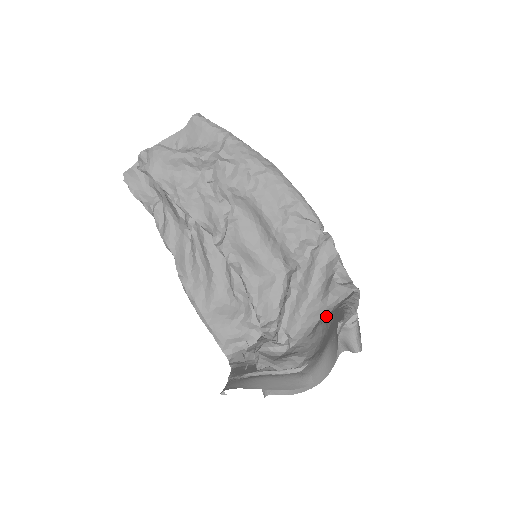
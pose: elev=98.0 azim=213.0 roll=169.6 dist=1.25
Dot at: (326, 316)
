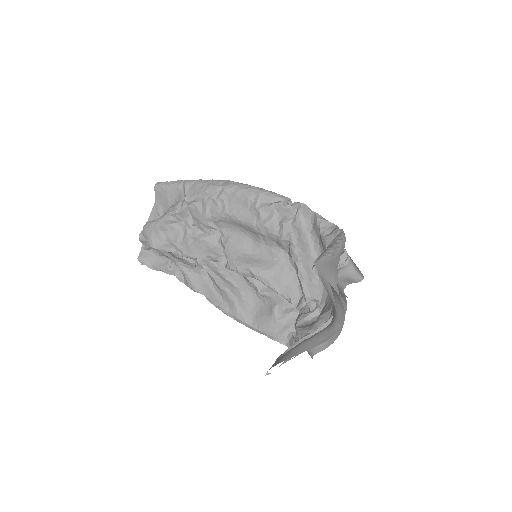
Dot at: occluded
